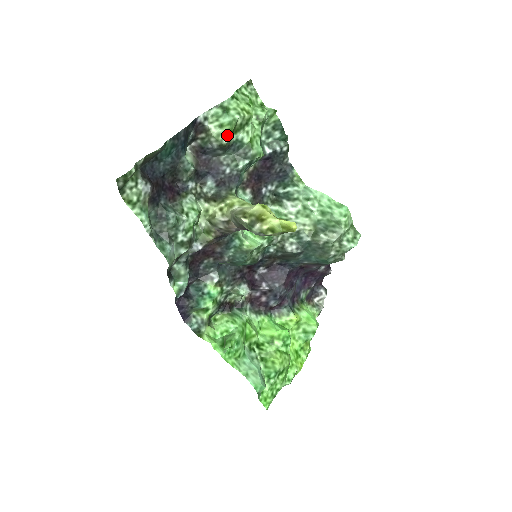
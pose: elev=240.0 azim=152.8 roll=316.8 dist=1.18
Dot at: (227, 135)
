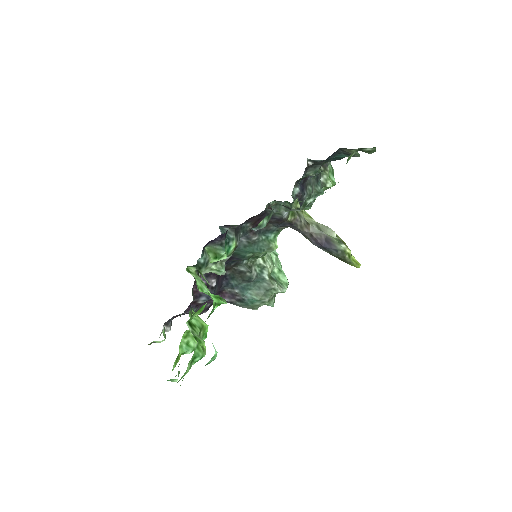
Dot at: (331, 184)
